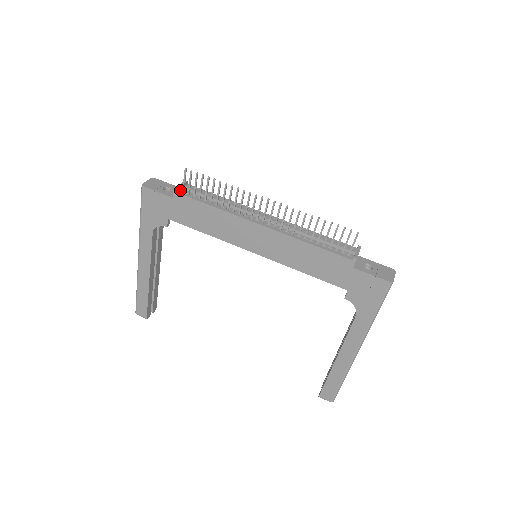
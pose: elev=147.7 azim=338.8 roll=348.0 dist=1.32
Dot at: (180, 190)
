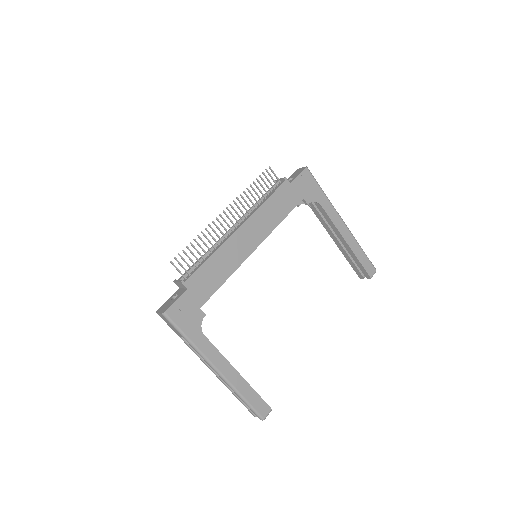
Dot at: (183, 281)
